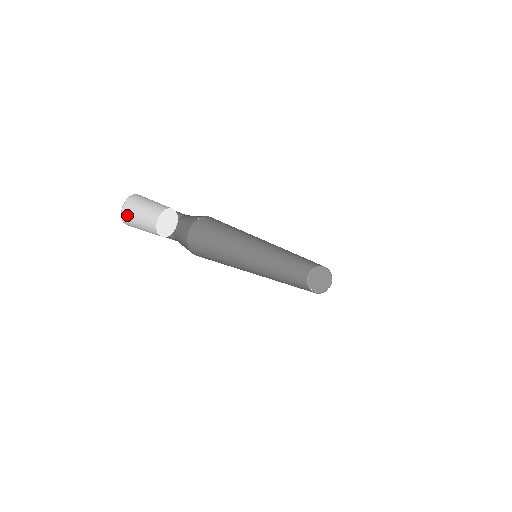
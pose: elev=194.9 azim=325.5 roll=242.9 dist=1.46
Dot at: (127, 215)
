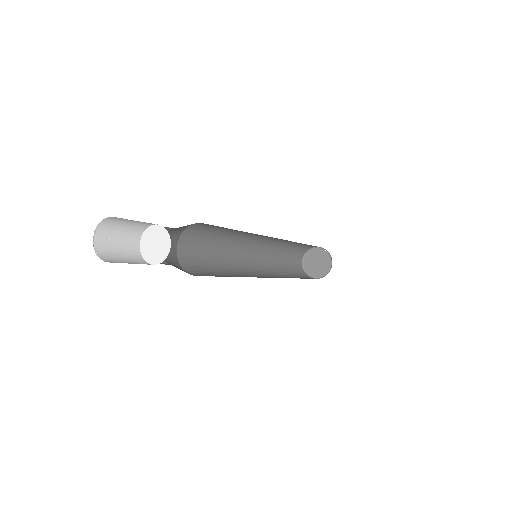
Dot at: (101, 238)
